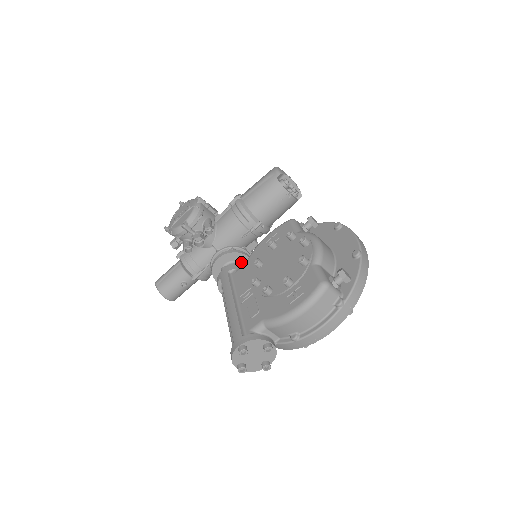
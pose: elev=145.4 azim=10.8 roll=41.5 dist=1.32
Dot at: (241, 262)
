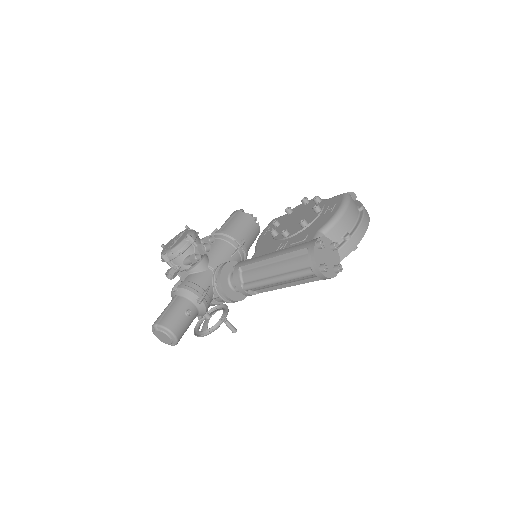
Dot at: occluded
